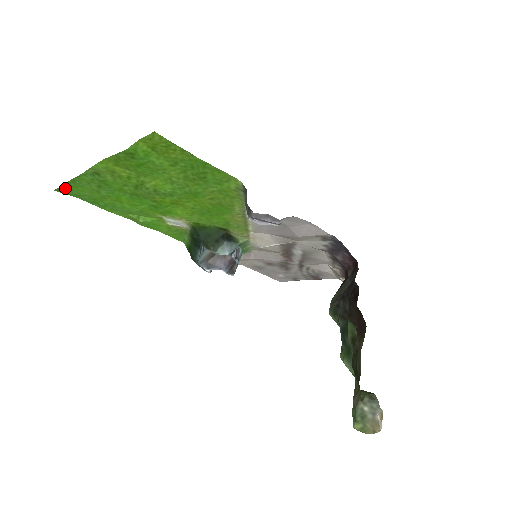
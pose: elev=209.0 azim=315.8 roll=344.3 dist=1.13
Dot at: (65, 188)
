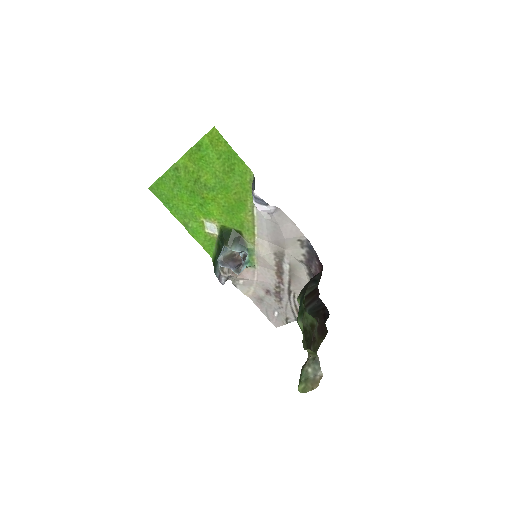
Dot at: (155, 186)
